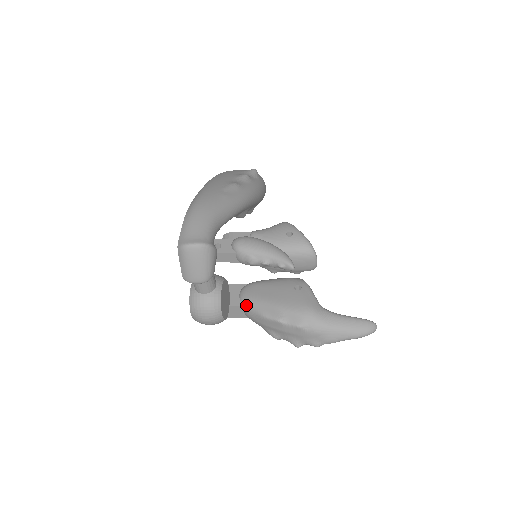
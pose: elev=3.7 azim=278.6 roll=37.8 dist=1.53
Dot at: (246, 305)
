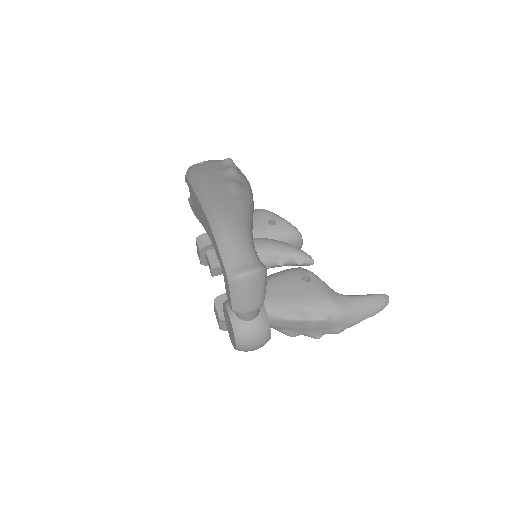
Dot at: occluded
